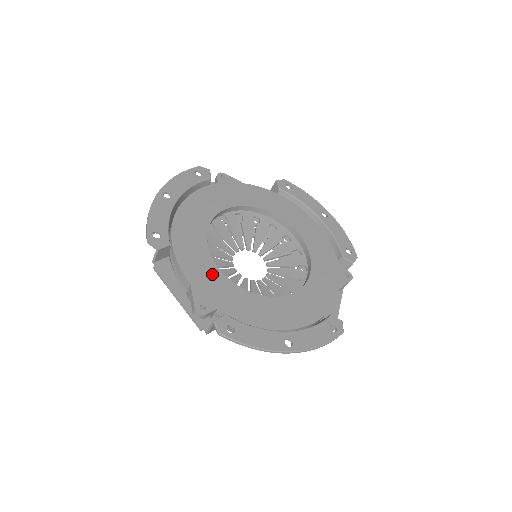
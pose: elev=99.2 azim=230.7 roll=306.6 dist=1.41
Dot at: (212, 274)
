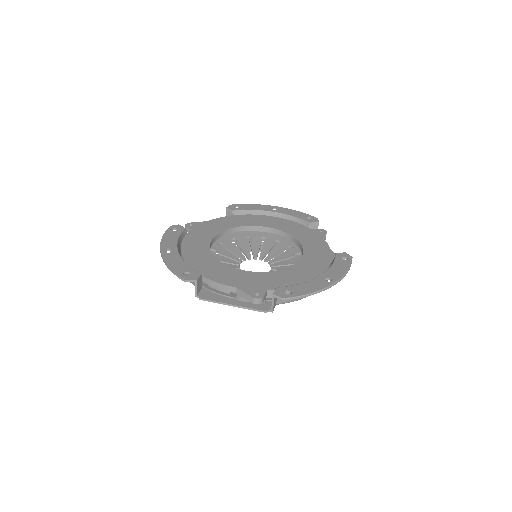
Dot at: (243, 275)
